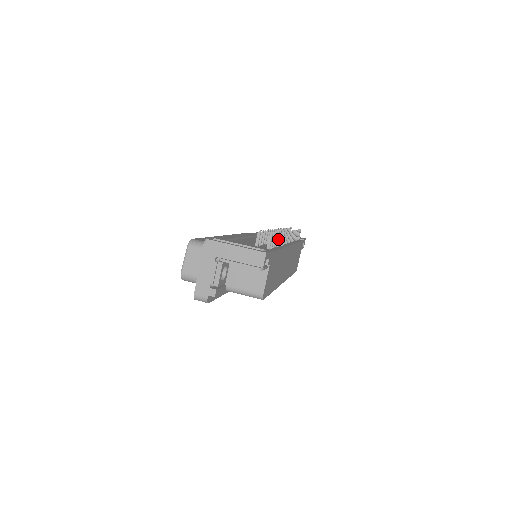
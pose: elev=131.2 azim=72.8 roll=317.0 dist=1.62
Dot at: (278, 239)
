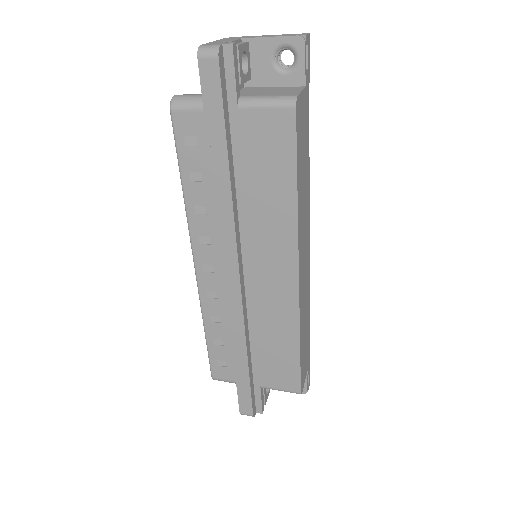
Dot at: occluded
